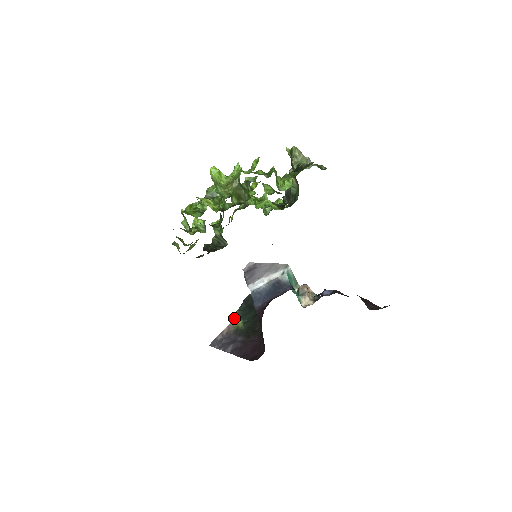
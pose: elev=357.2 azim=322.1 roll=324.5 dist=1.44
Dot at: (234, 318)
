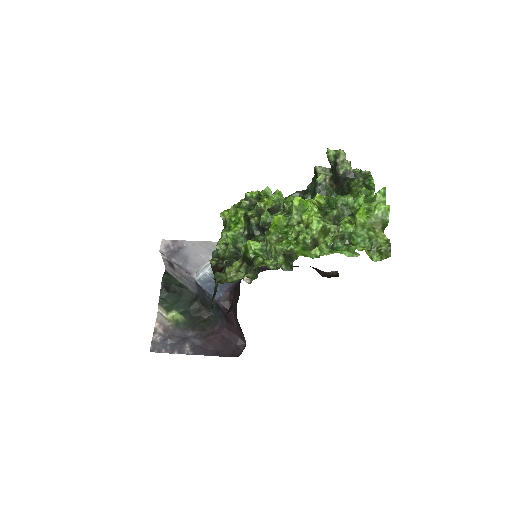
Dot at: (161, 310)
